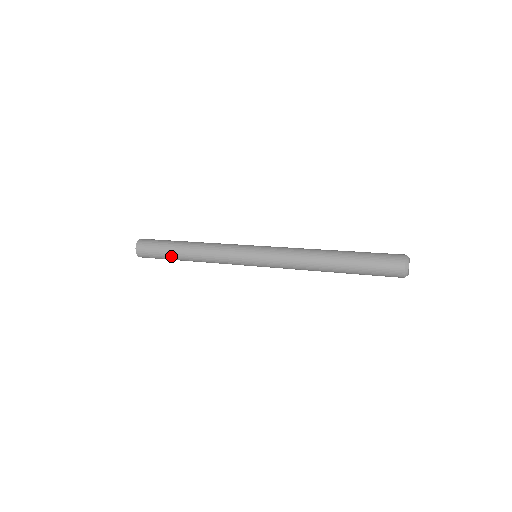
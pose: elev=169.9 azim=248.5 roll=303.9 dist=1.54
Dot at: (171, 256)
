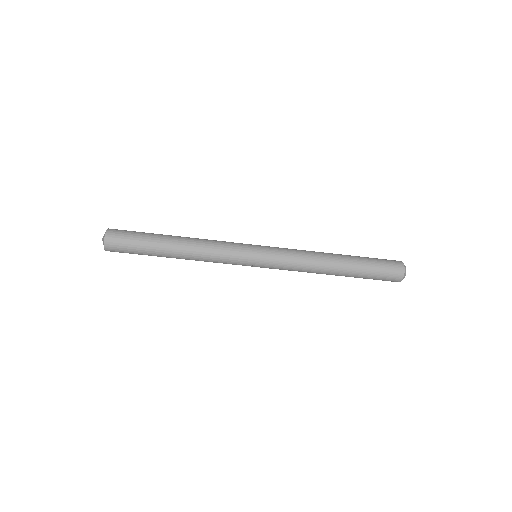
Dot at: (157, 234)
